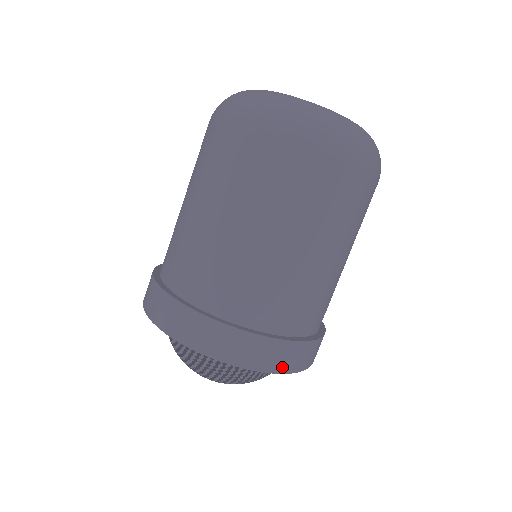
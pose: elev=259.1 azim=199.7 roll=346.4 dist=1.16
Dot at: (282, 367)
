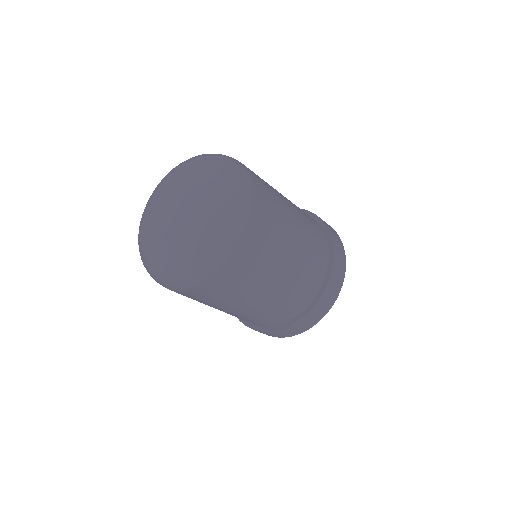
Dot at: (321, 316)
